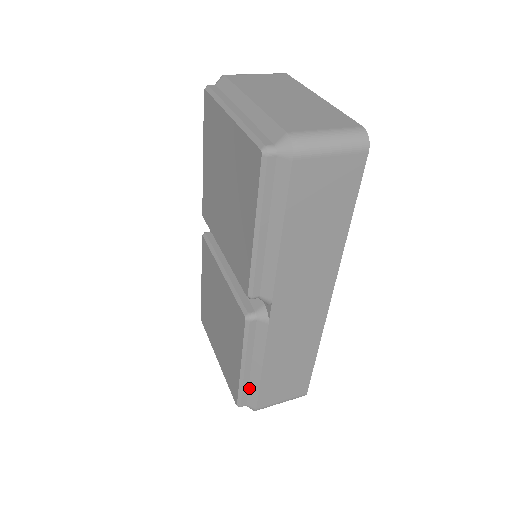
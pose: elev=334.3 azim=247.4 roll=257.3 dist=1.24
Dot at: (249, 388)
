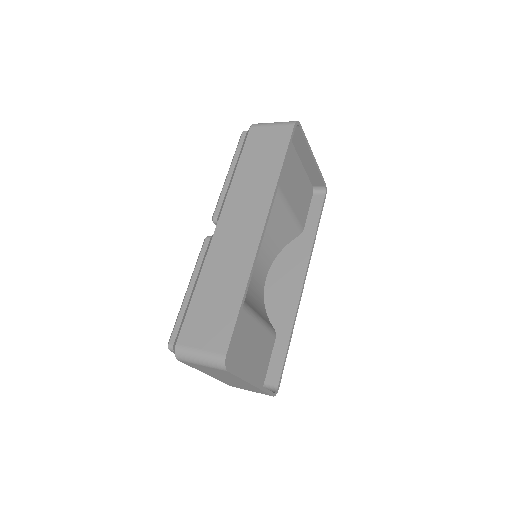
Dot at: (183, 319)
